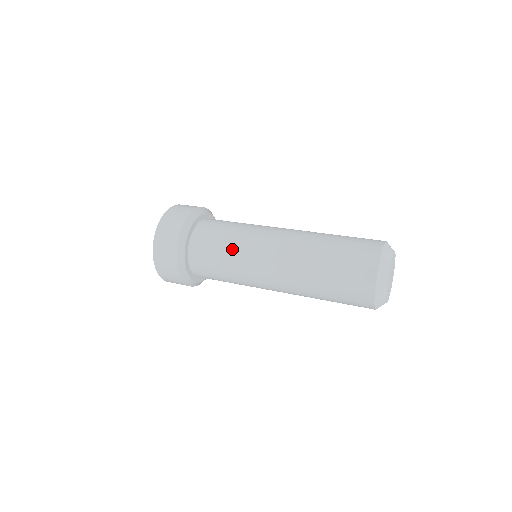
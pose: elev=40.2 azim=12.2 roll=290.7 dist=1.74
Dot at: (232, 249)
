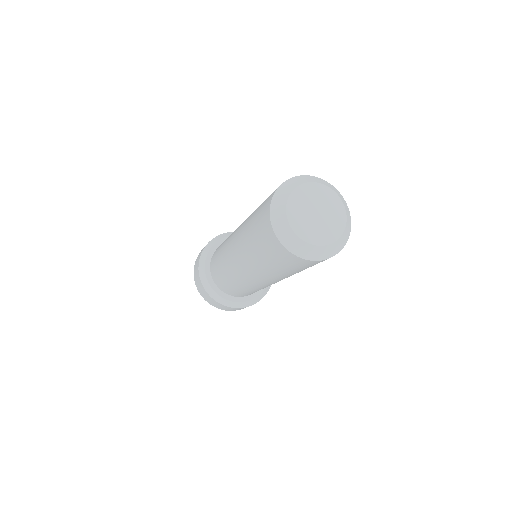
Dot at: (221, 258)
